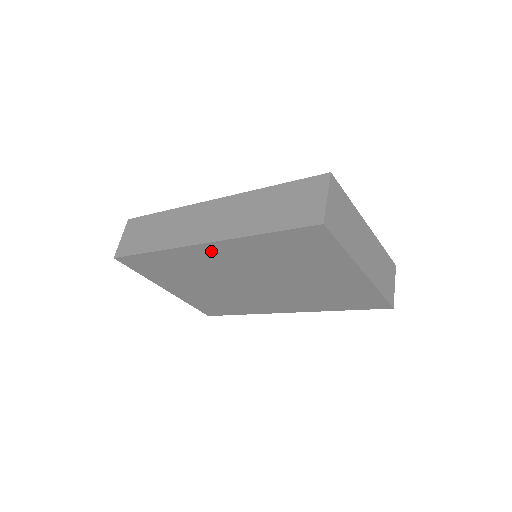
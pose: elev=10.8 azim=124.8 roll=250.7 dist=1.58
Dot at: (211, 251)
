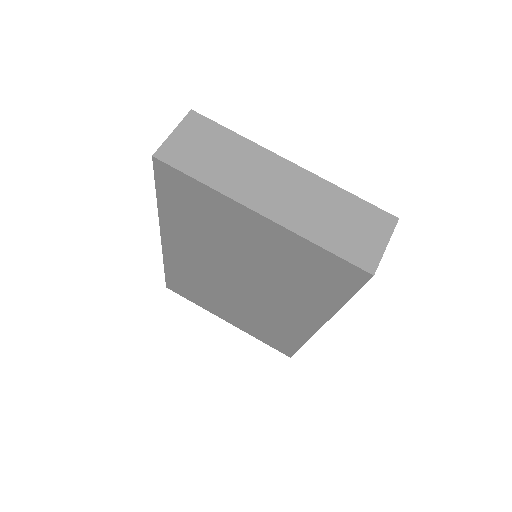
Dot at: (174, 246)
